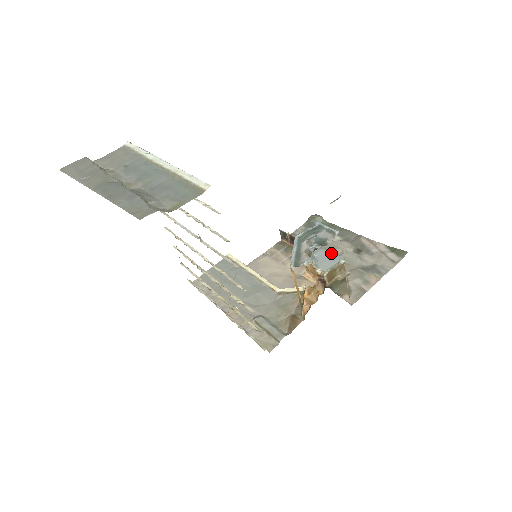
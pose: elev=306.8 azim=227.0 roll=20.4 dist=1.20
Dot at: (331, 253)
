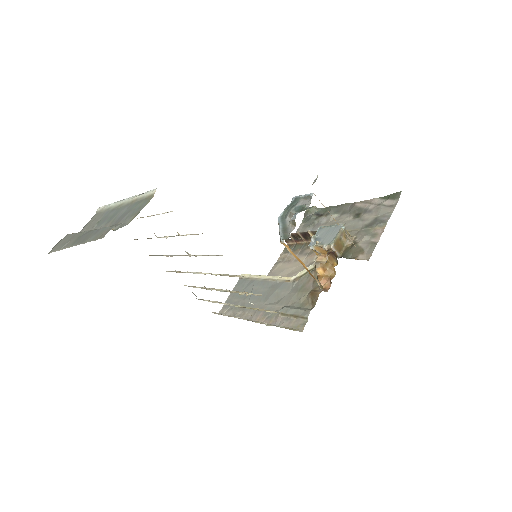
Dot at: (330, 227)
